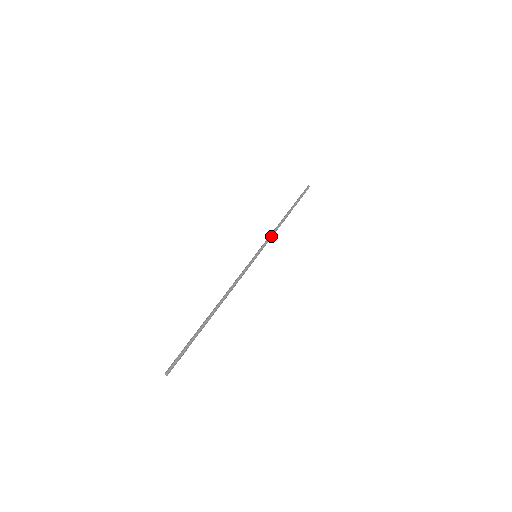
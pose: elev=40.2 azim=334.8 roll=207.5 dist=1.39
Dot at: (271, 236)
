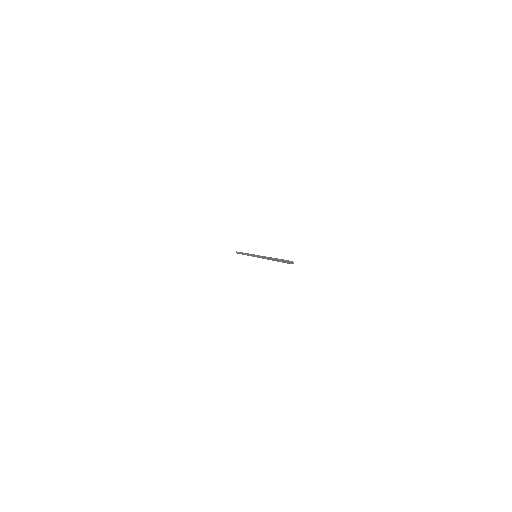
Dot at: (250, 254)
